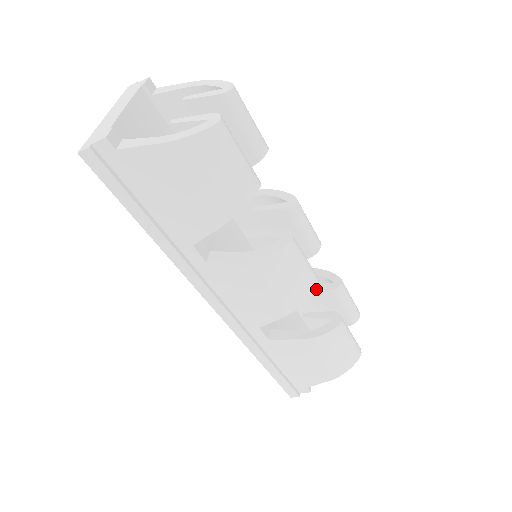
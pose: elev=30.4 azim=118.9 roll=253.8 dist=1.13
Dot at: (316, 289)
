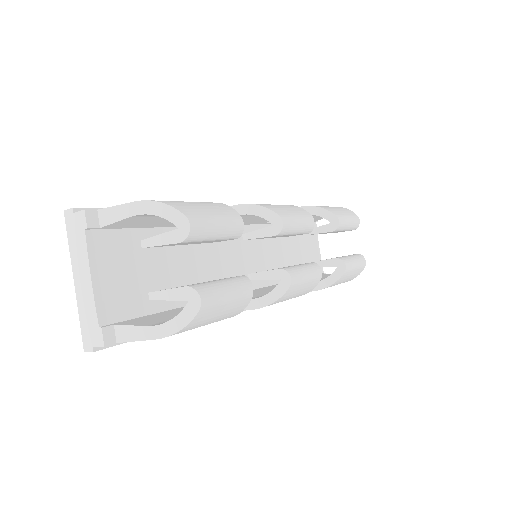
Dot at: (320, 279)
